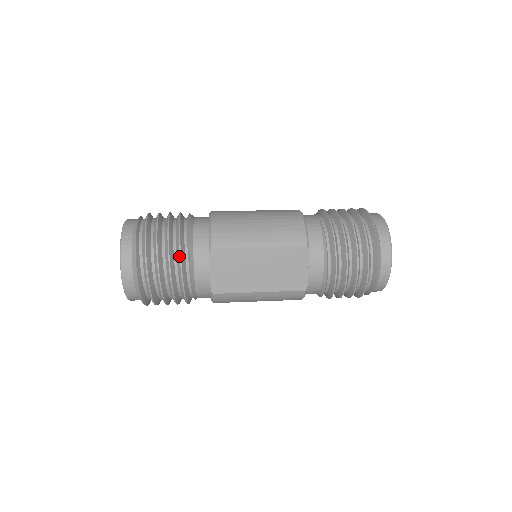
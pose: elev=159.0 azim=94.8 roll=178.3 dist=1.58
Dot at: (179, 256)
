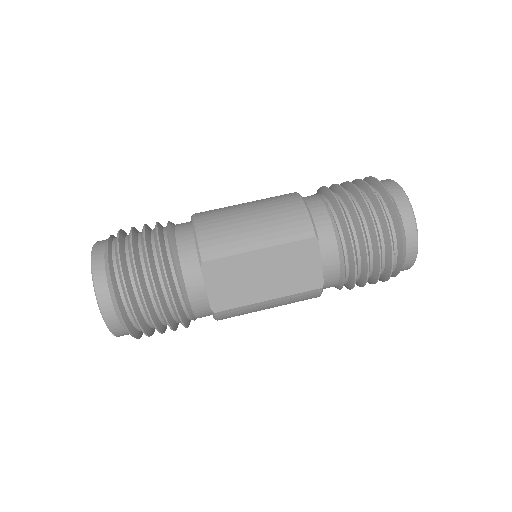
Dot at: (165, 278)
